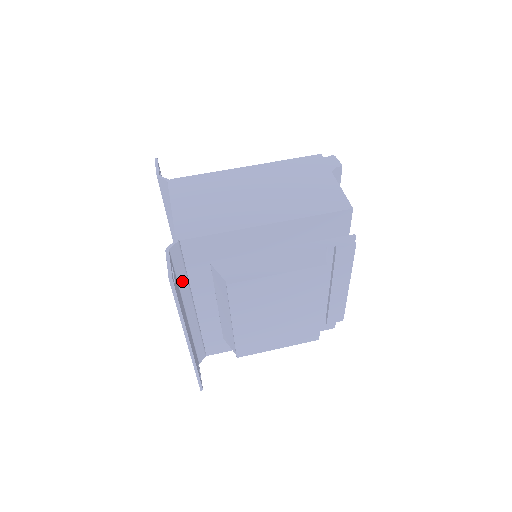
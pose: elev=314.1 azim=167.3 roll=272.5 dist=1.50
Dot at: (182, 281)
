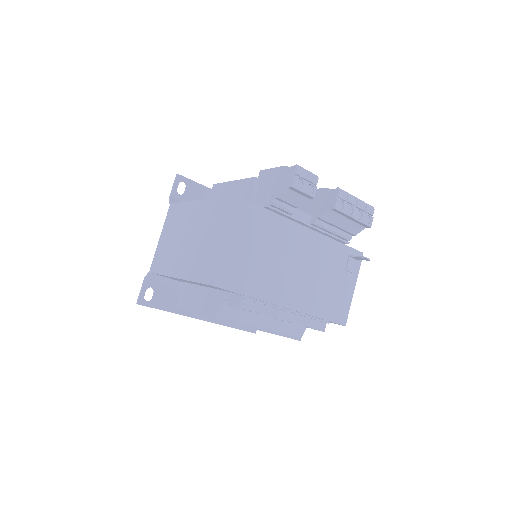
Dot at: occluded
